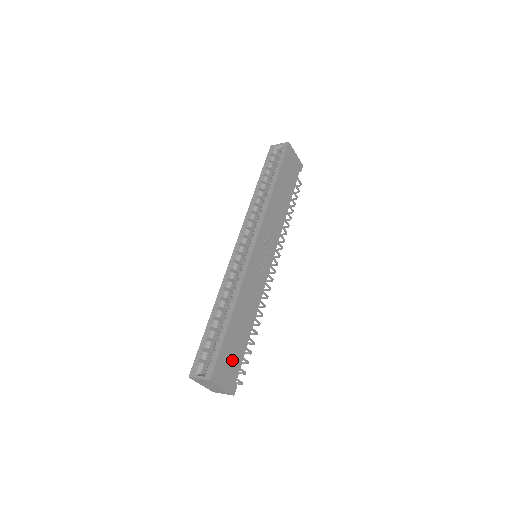
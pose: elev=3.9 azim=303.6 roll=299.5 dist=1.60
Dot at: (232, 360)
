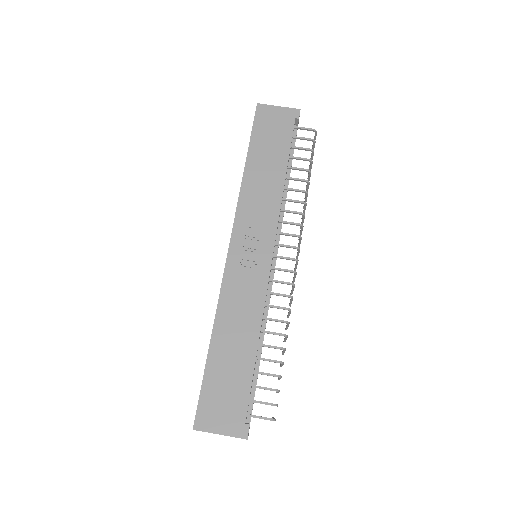
Dot at: (228, 396)
